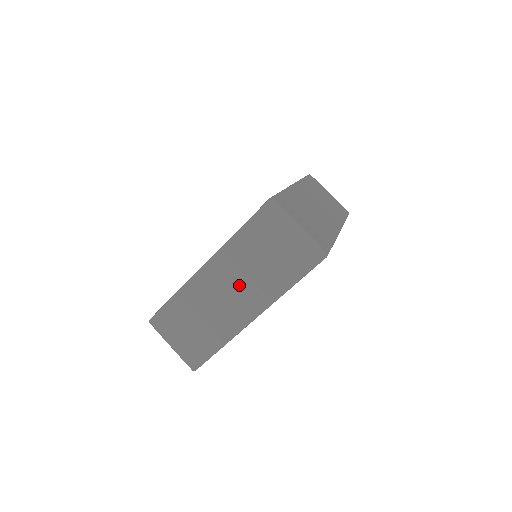
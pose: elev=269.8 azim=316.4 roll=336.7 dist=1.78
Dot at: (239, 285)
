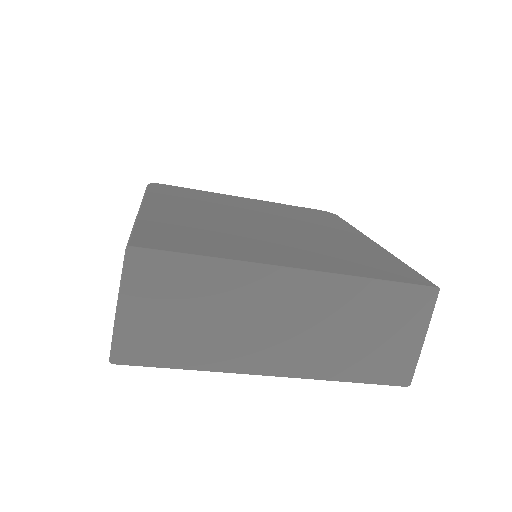
Dot at: (302, 328)
